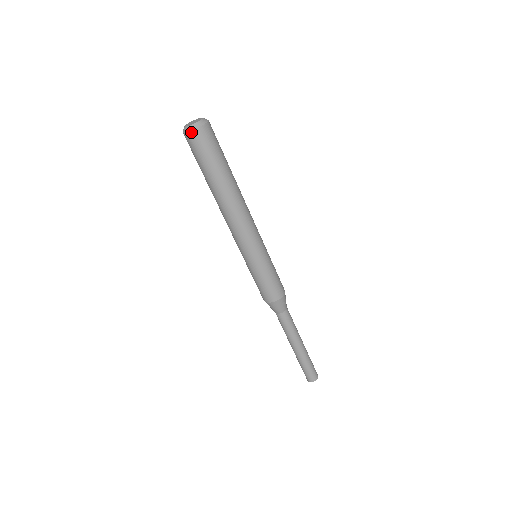
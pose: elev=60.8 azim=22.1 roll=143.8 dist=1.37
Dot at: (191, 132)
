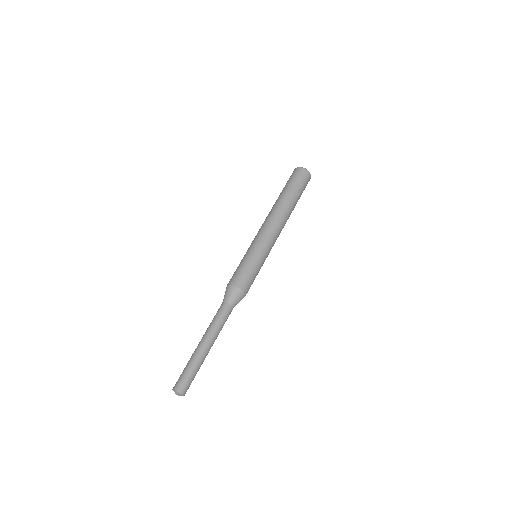
Dot at: (307, 171)
